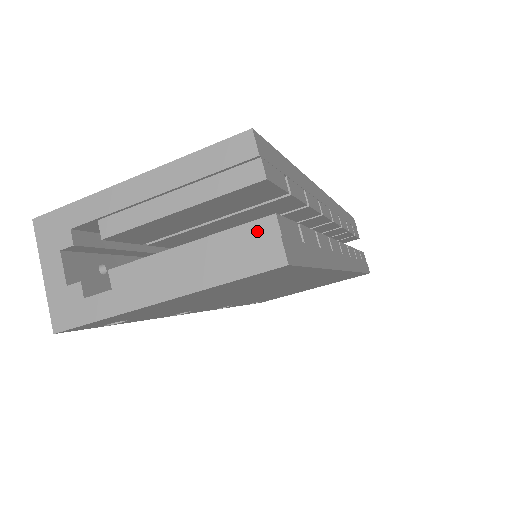
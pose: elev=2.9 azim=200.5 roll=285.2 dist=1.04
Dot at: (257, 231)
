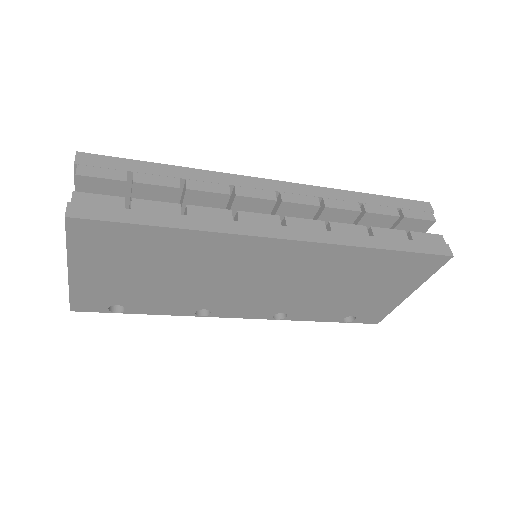
Dot at: occluded
